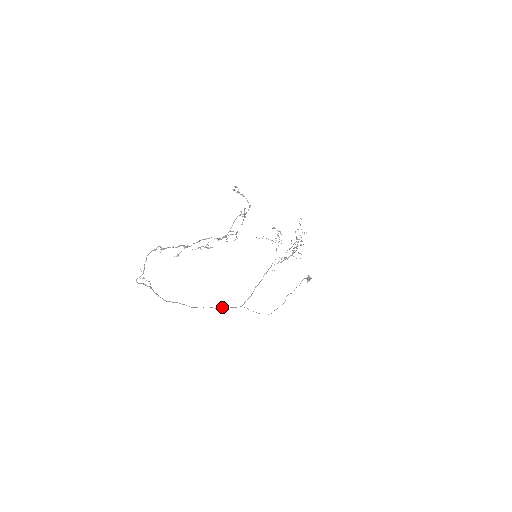
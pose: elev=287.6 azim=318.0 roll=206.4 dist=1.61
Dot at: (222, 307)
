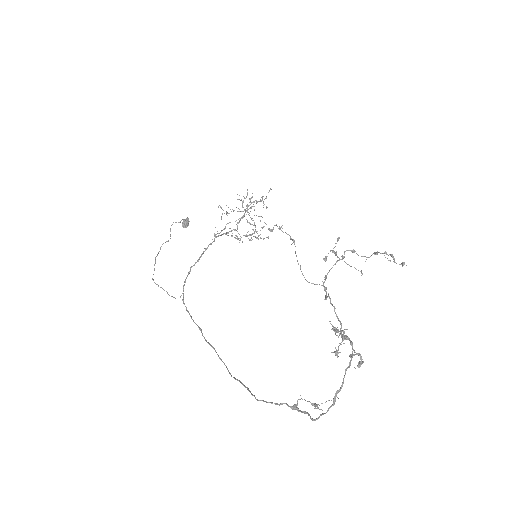
Dot at: (201, 329)
